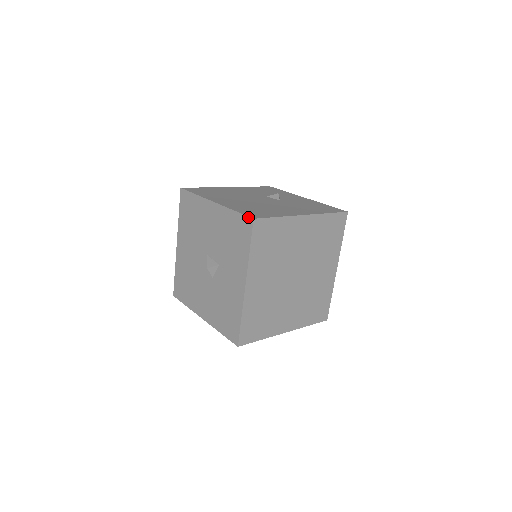
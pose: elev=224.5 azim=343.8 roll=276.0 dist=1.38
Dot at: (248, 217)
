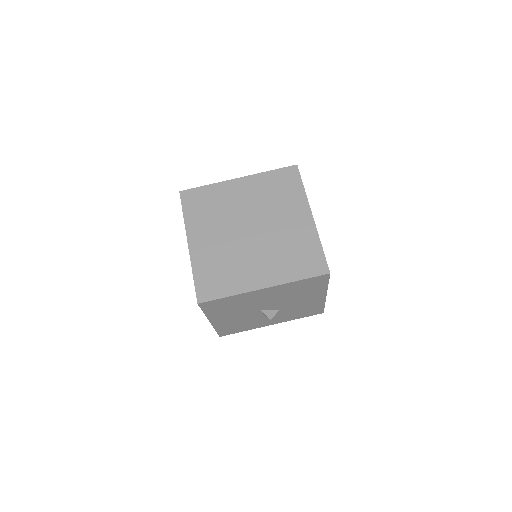
Dot at: occluded
